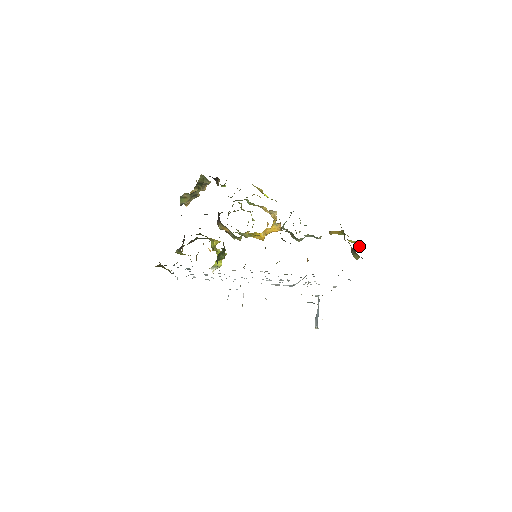
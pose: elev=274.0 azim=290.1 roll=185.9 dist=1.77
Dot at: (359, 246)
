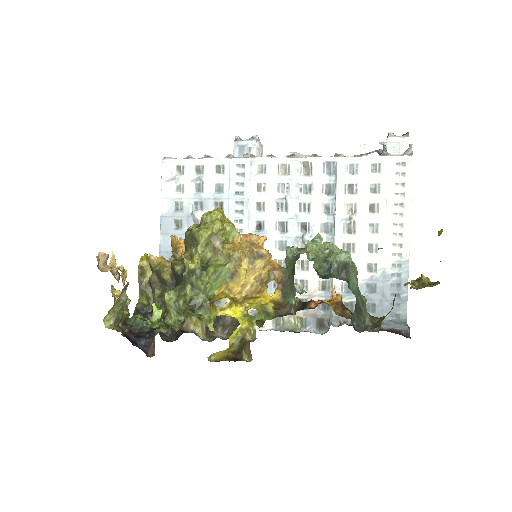
Dot at: (427, 284)
